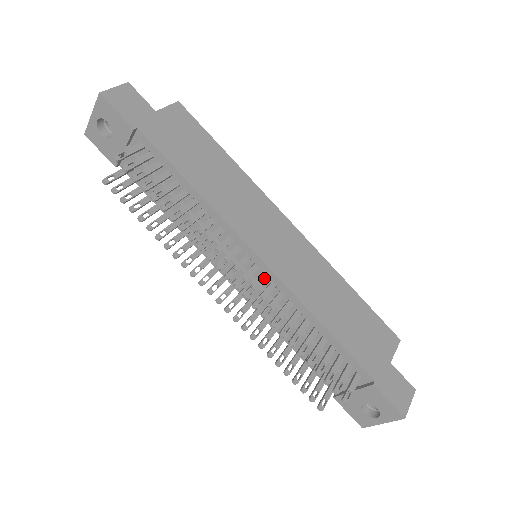
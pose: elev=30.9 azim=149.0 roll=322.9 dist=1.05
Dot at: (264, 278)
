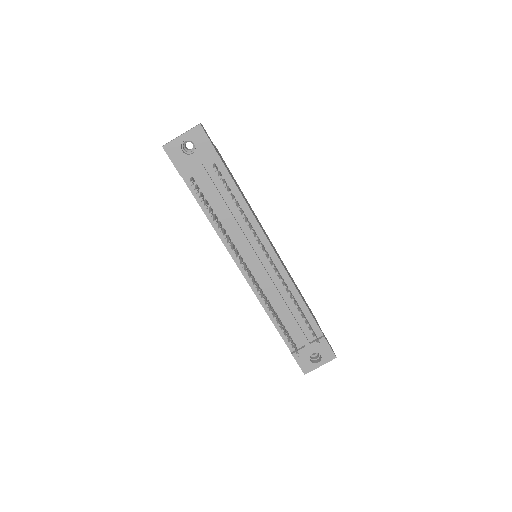
Dot at: (276, 266)
